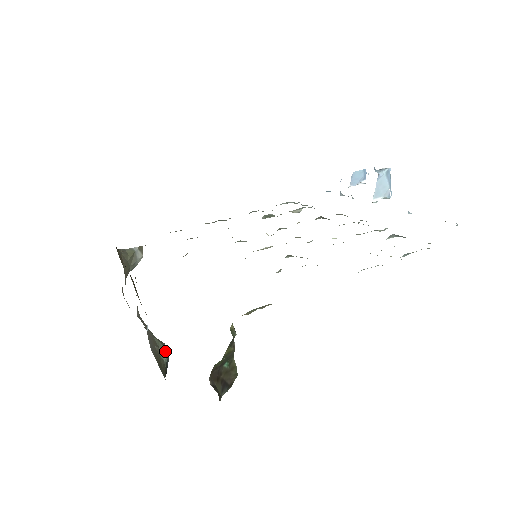
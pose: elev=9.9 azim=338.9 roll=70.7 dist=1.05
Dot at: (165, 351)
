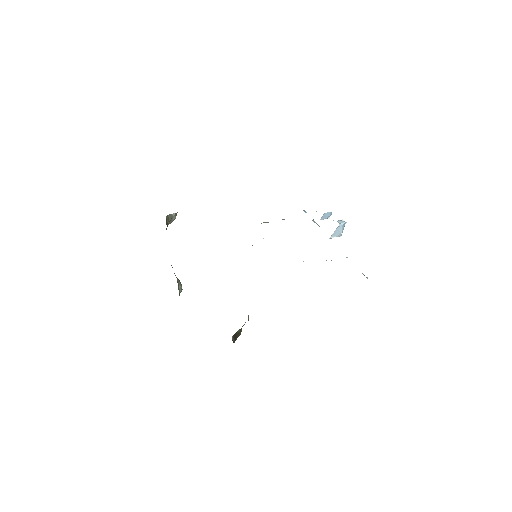
Dot at: (181, 288)
